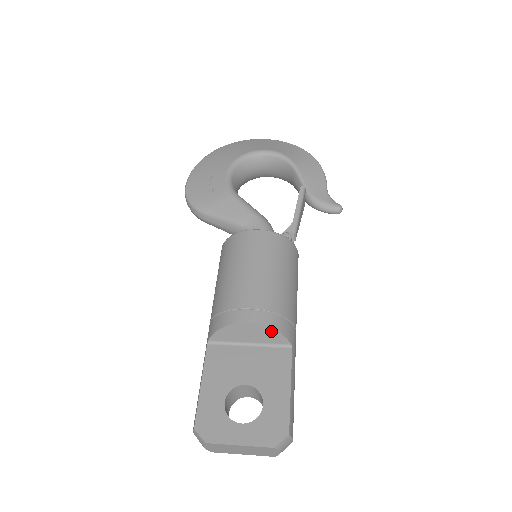
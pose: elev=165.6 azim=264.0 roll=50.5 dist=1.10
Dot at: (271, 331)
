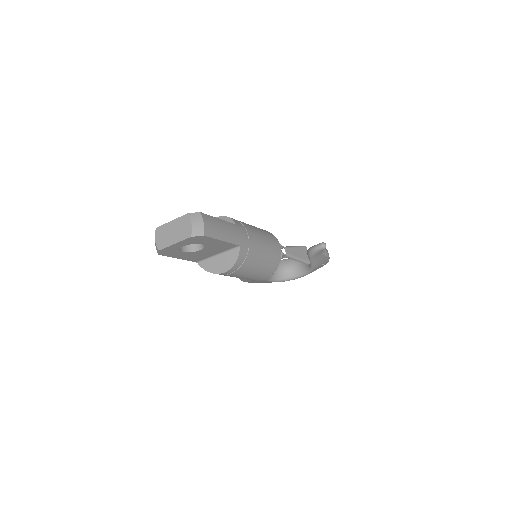
Dot at: (226, 218)
